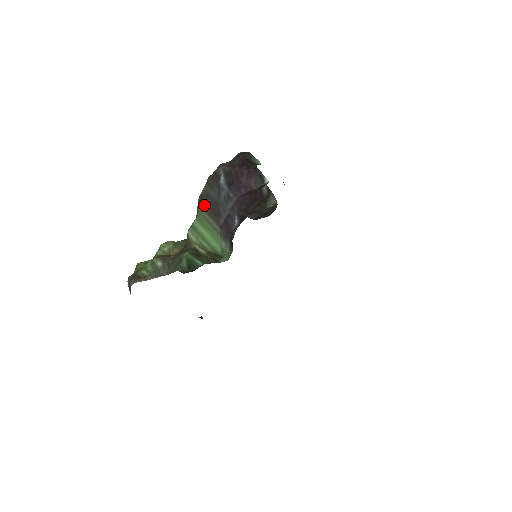
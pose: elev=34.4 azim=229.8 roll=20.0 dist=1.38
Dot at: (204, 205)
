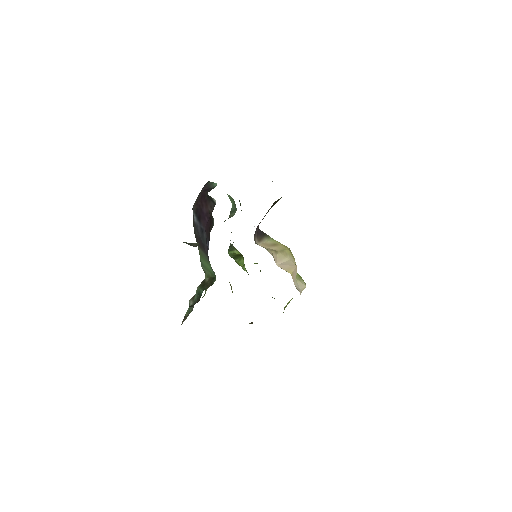
Dot at: occluded
